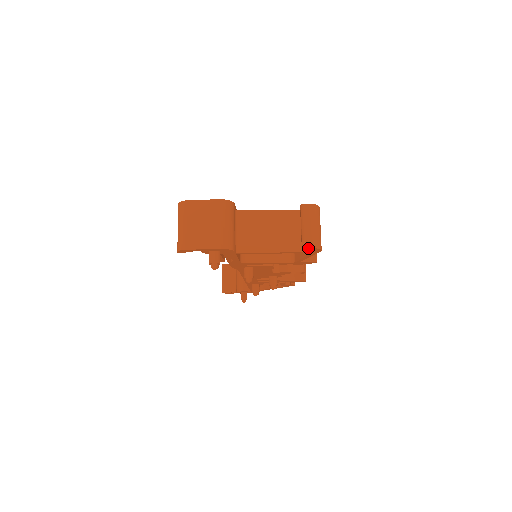
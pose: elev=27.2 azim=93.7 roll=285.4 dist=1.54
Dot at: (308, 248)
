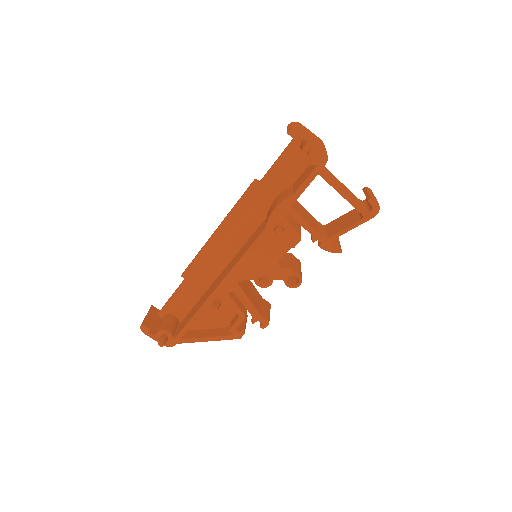
Dot at: (375, 200)
